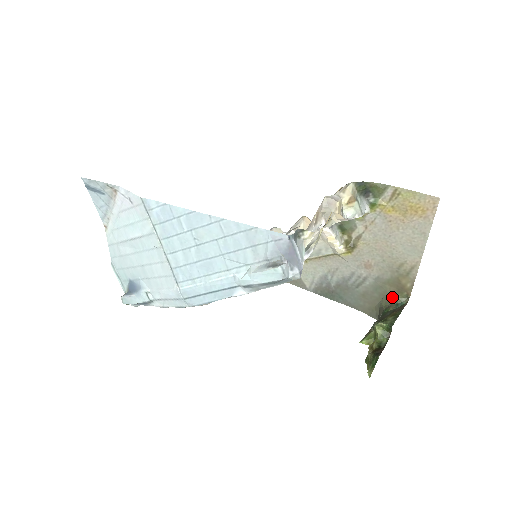
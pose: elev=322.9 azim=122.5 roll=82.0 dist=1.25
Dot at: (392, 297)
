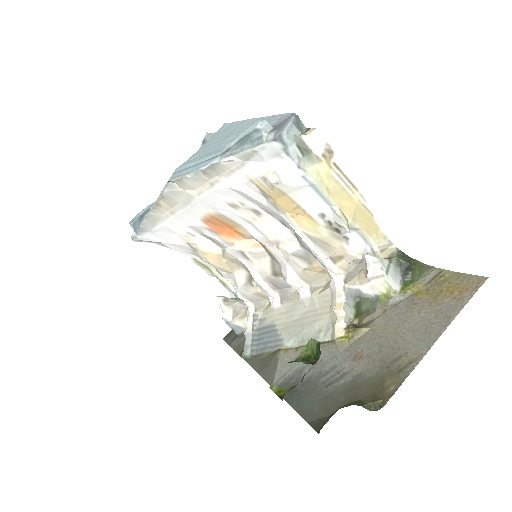
Dot at: (359, 401)
